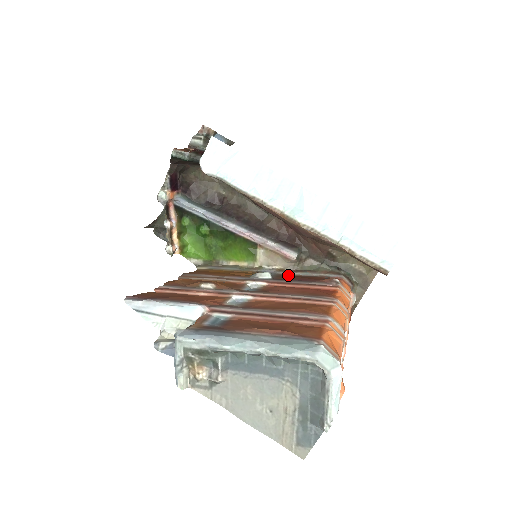
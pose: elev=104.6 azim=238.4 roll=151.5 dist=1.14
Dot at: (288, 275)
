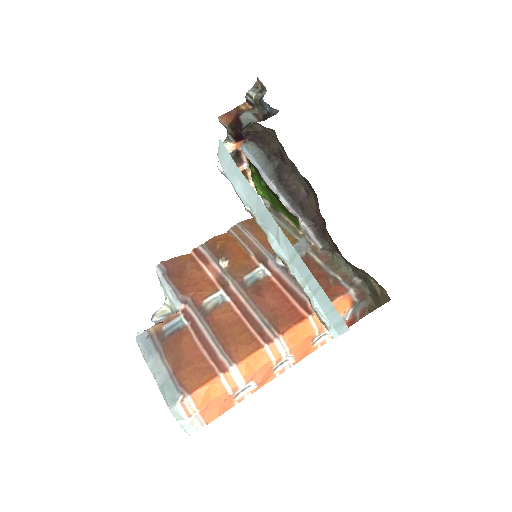
Dot at: (311, 261)
